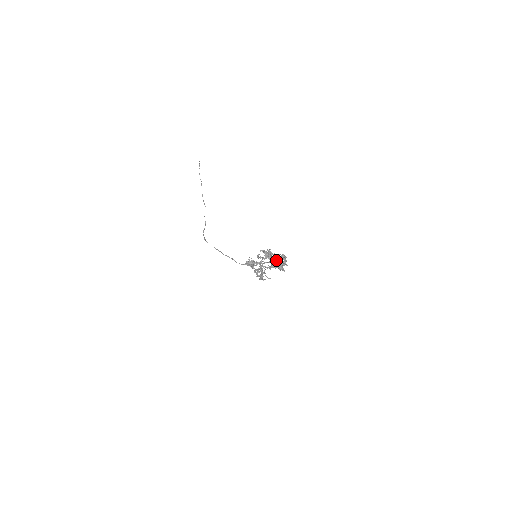
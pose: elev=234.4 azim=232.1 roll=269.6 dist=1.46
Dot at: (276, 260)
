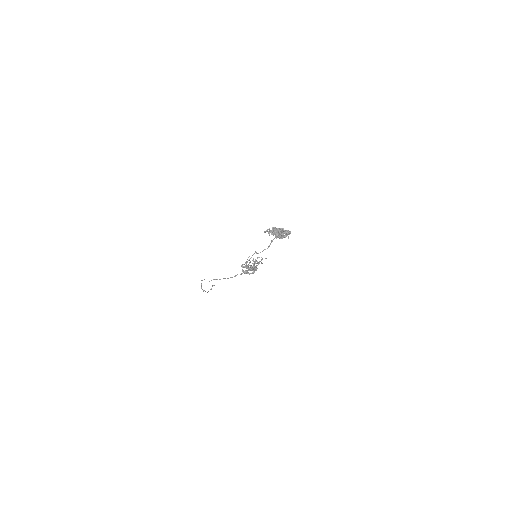
Dot at: occluded
